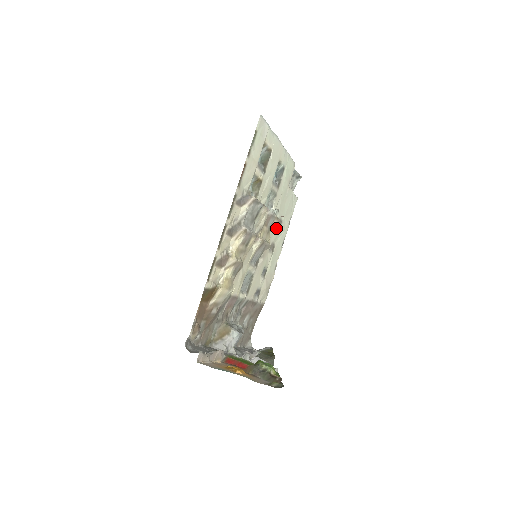
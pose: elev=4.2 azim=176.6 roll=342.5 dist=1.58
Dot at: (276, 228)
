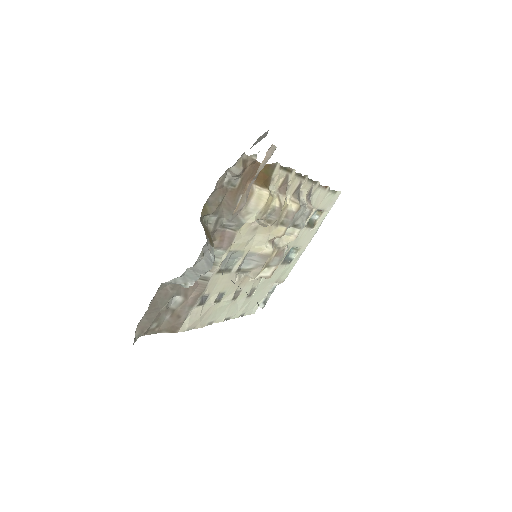
Dot at: (251, 288)
